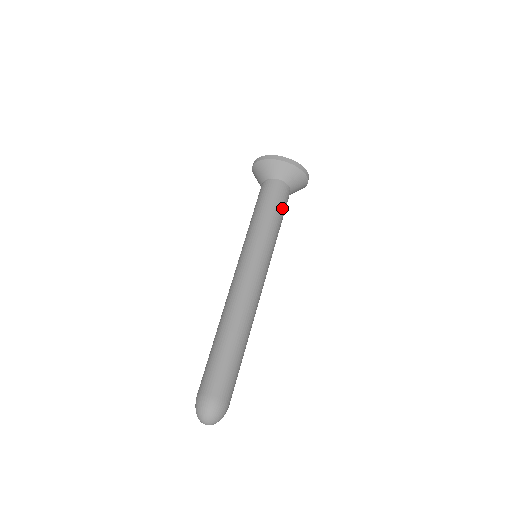
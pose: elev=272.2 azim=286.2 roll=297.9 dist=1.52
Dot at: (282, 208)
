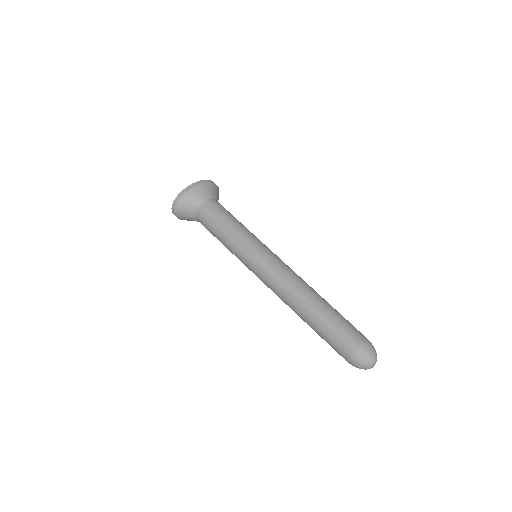
Dot at: (231, 214)
